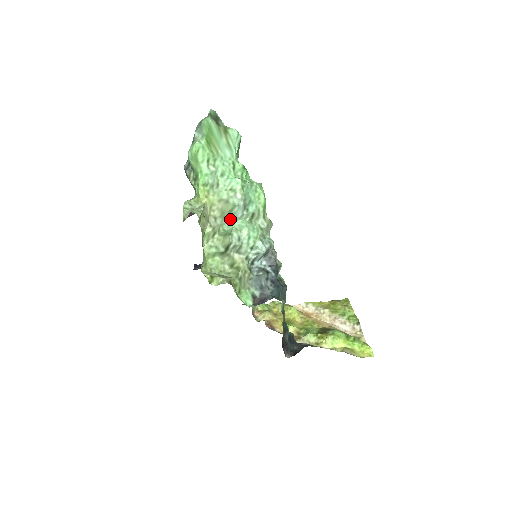
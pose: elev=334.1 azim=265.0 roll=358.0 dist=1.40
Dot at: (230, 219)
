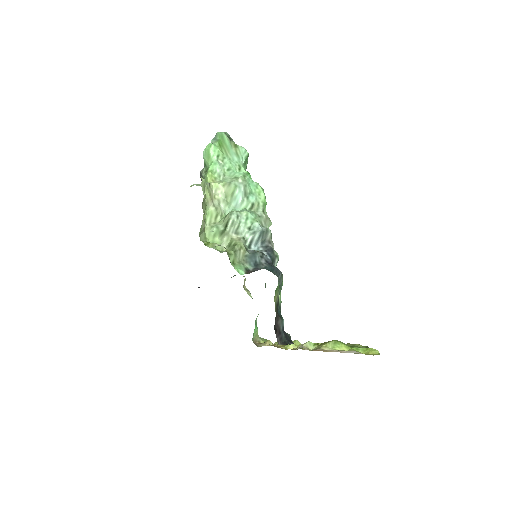
Dot at: (232, 205)
